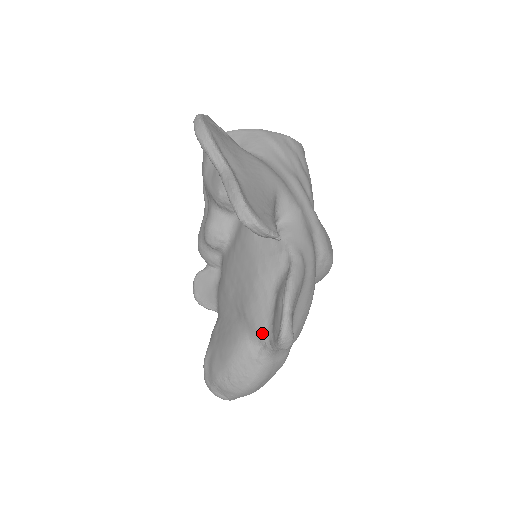
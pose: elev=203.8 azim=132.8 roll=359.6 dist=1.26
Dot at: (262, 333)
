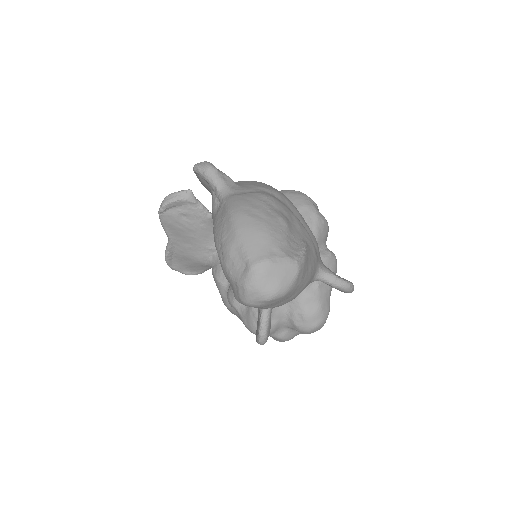
Dot at: (212, 202)
